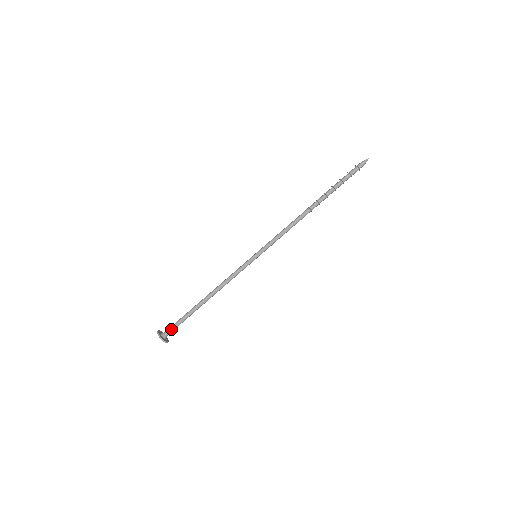
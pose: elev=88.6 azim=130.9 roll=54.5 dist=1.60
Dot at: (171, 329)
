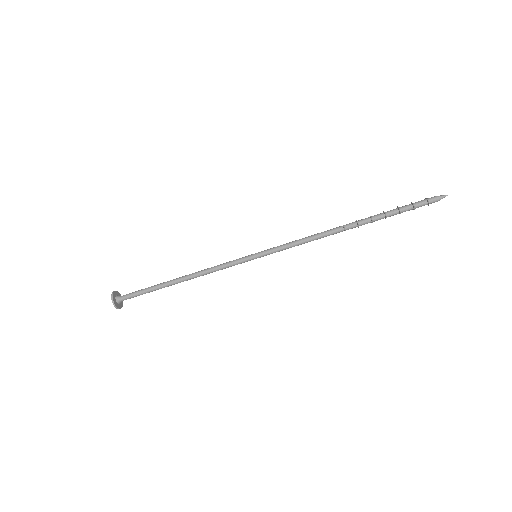
Dot at: occluded
